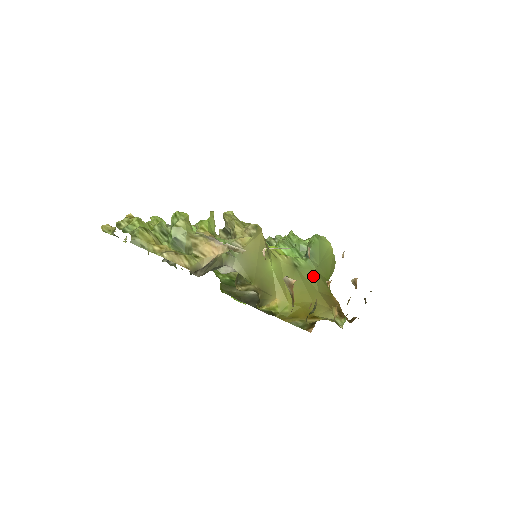
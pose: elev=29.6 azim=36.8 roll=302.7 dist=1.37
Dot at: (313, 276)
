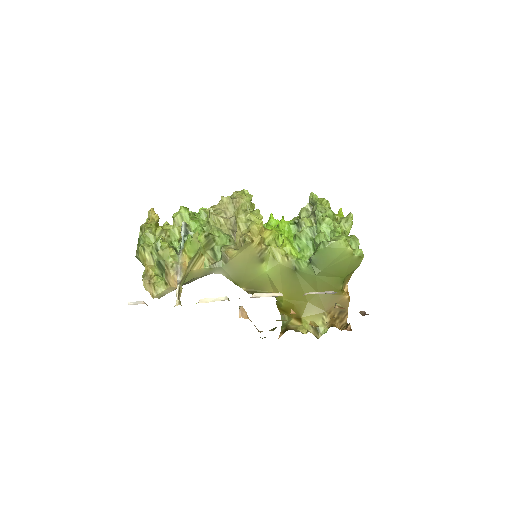
Dot at: (313, 280)
